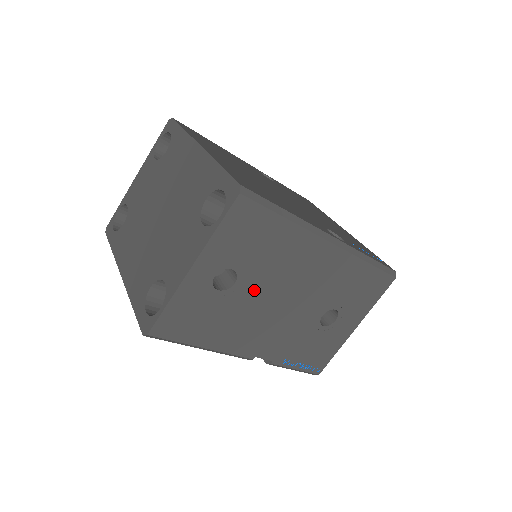
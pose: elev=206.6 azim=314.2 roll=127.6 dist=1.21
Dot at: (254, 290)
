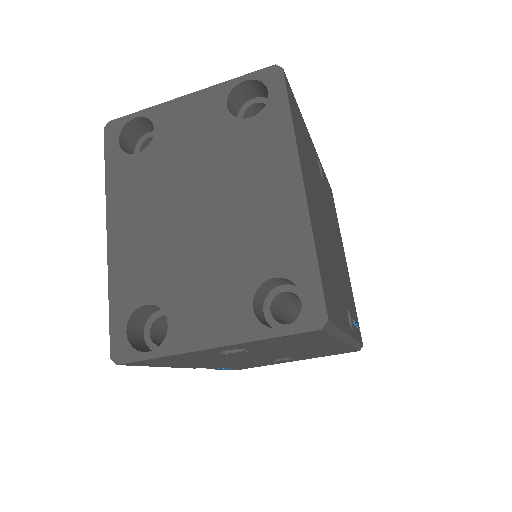
Dot at: (248, 353)
